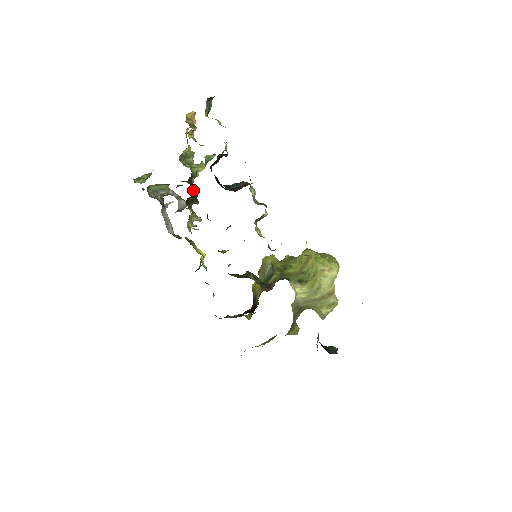
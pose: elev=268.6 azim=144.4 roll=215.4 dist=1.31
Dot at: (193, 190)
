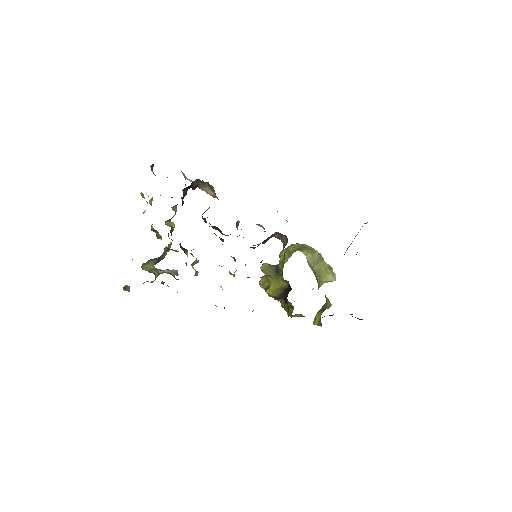
Dot at: occluded
